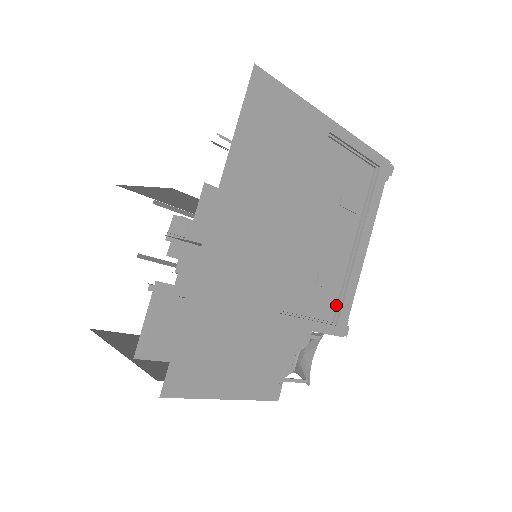
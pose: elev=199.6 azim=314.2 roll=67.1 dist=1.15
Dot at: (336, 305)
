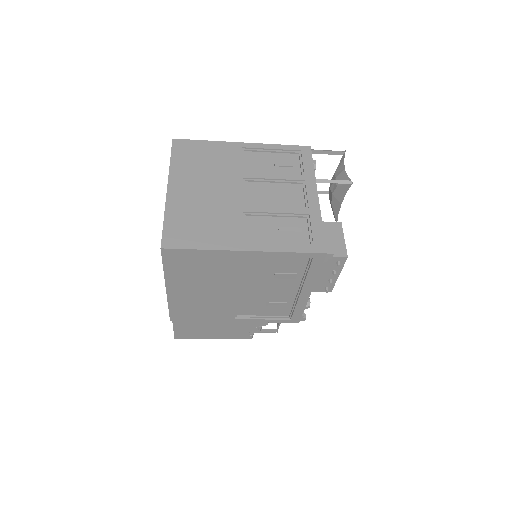
Dot at: (290, 310)
